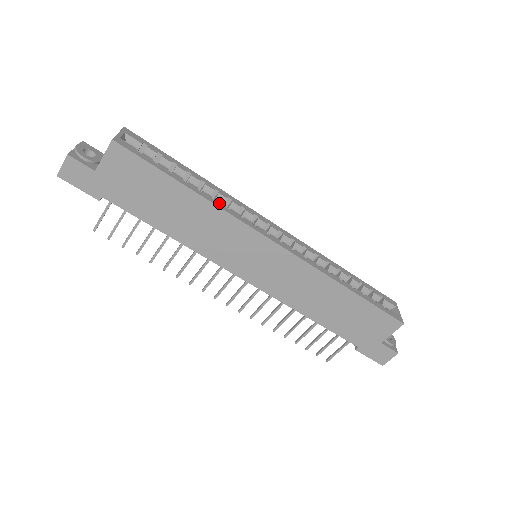
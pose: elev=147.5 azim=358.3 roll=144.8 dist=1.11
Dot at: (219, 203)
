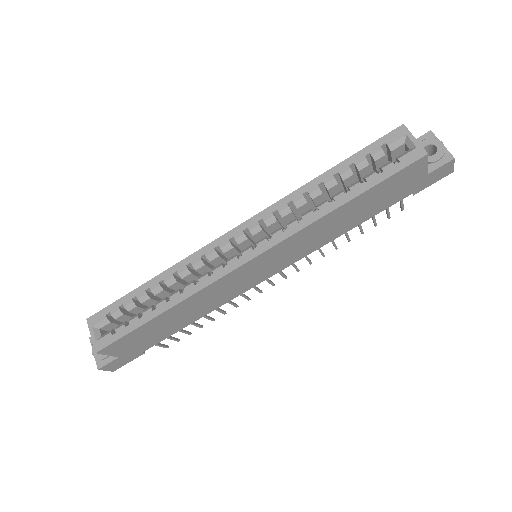
Dot at: (187, 290)
